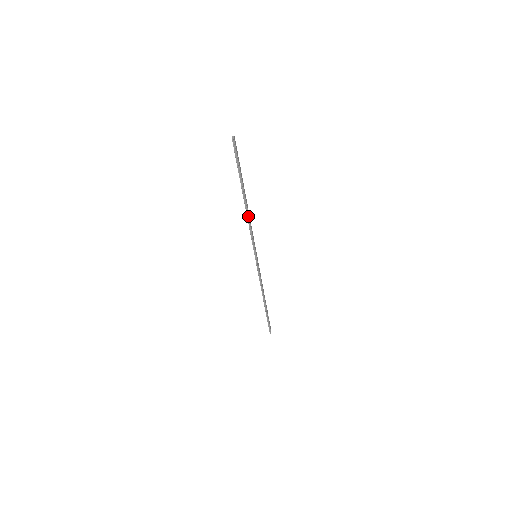
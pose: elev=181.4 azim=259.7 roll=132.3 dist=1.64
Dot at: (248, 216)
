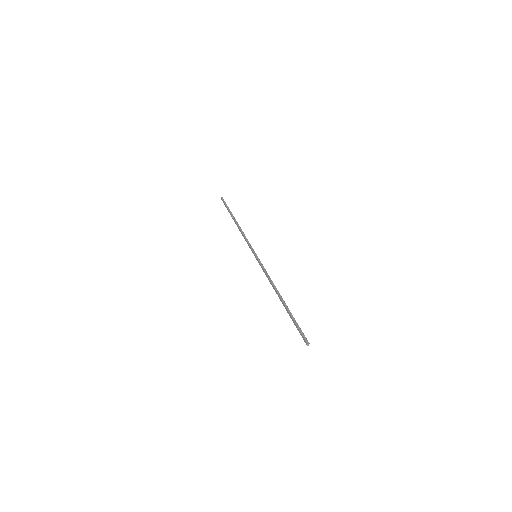
Dot at: (274, 287)
